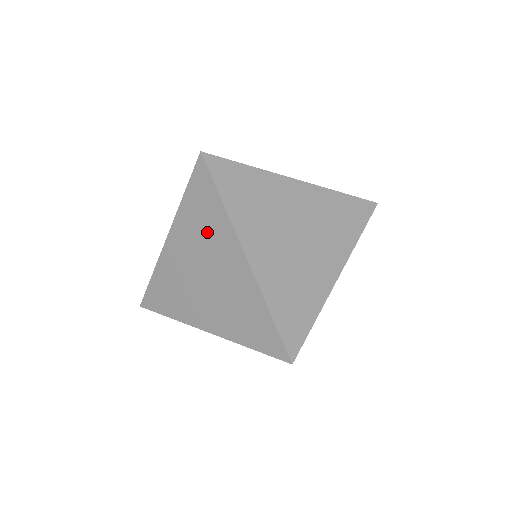
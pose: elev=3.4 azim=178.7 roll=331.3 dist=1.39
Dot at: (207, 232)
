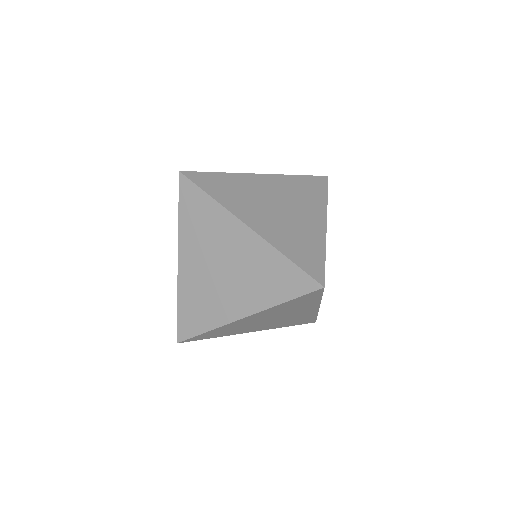
Dot at: (209, 229)
